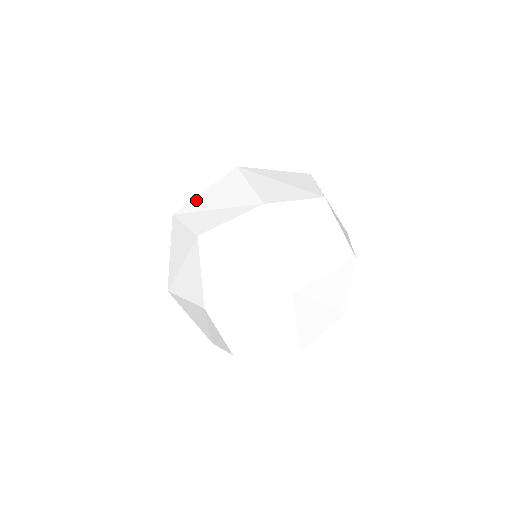
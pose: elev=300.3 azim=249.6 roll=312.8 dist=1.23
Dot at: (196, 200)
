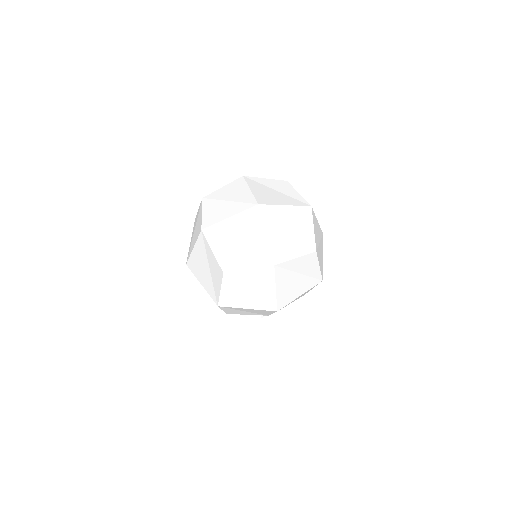
Dot at: occluded
